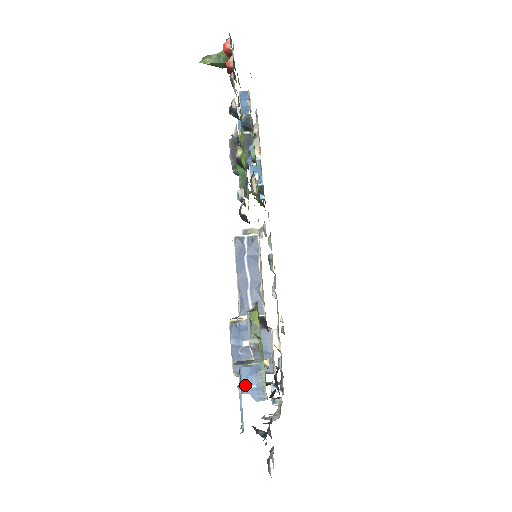
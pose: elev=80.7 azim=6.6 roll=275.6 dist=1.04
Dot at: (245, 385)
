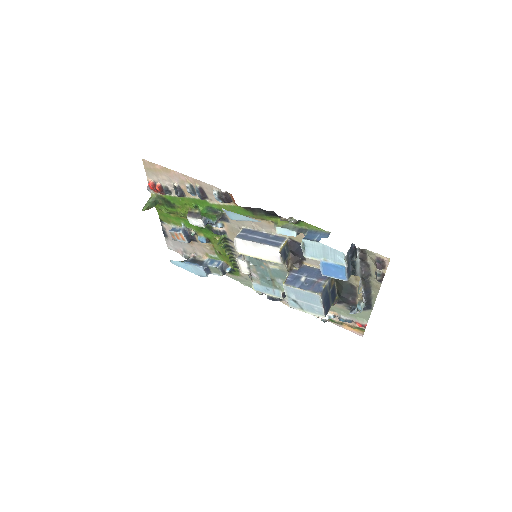
Dot at: (315, 238)
